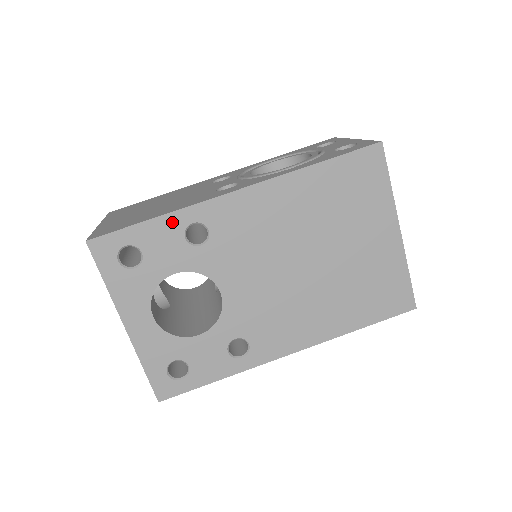
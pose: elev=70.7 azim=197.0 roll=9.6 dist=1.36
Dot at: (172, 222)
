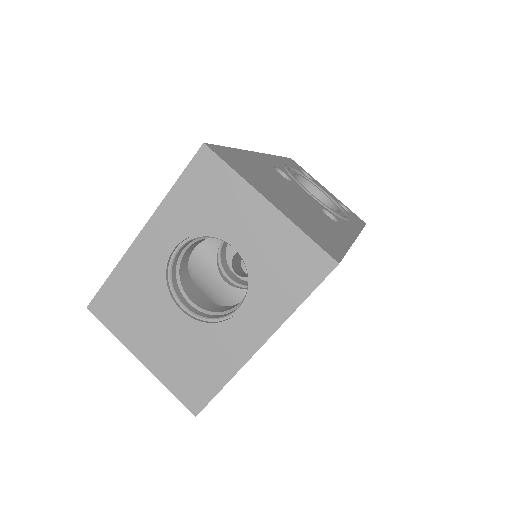
Dot at: occluded
